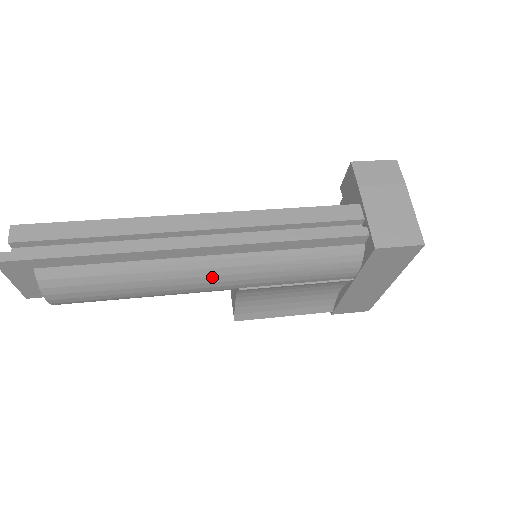
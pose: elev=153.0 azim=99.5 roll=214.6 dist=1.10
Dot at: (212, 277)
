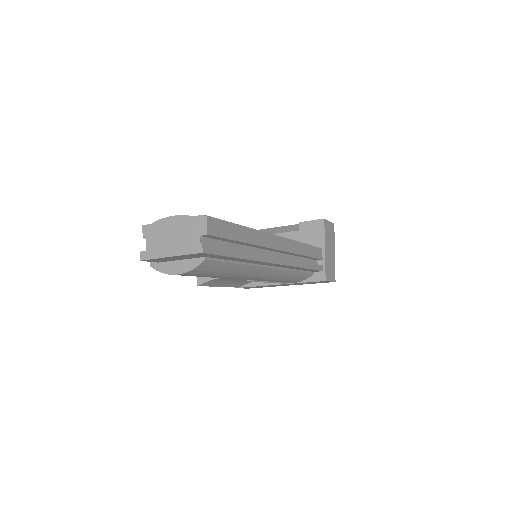
Dot at: (260, 277)
